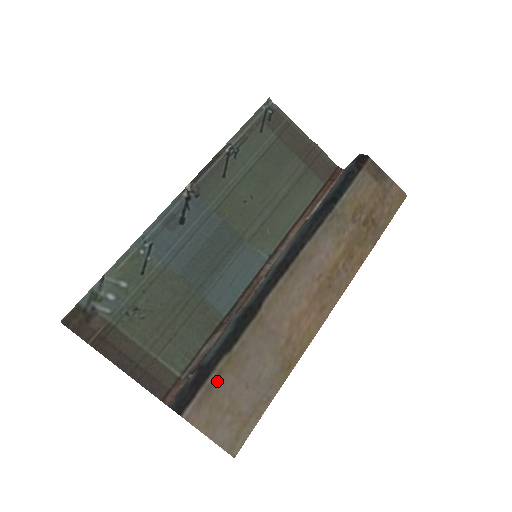
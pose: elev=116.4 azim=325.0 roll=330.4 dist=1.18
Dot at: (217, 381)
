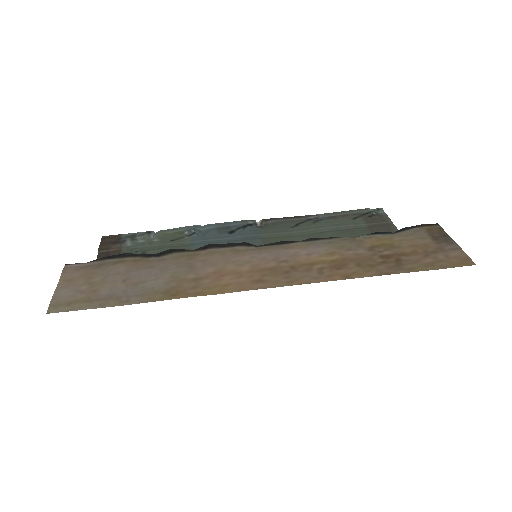
Dot at: (113, 264)
